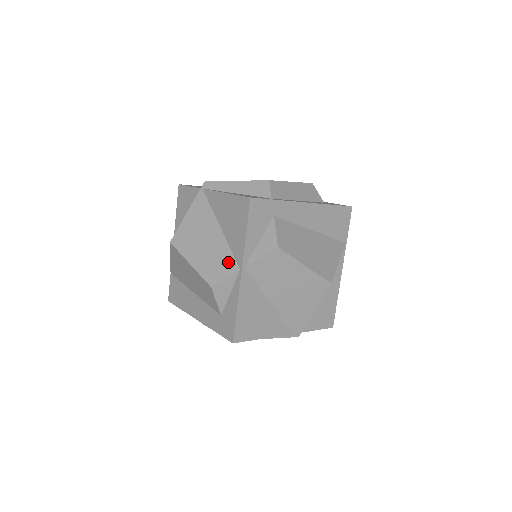
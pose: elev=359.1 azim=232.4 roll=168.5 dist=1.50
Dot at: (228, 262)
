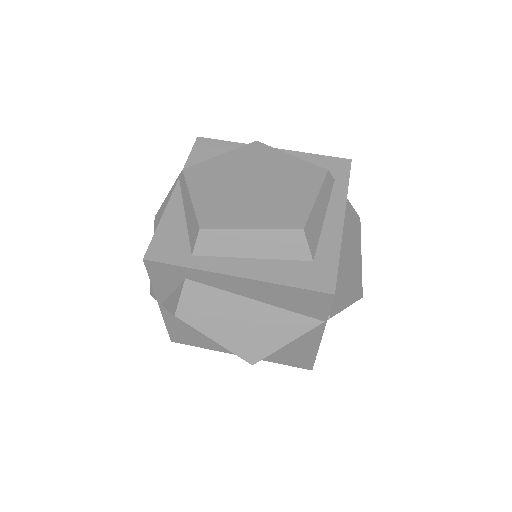
Dot at: occluded
